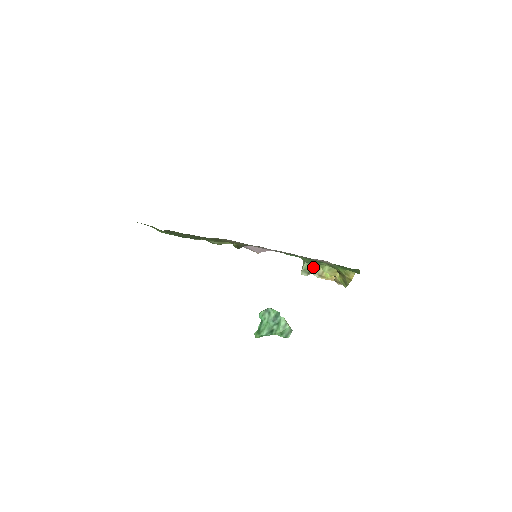
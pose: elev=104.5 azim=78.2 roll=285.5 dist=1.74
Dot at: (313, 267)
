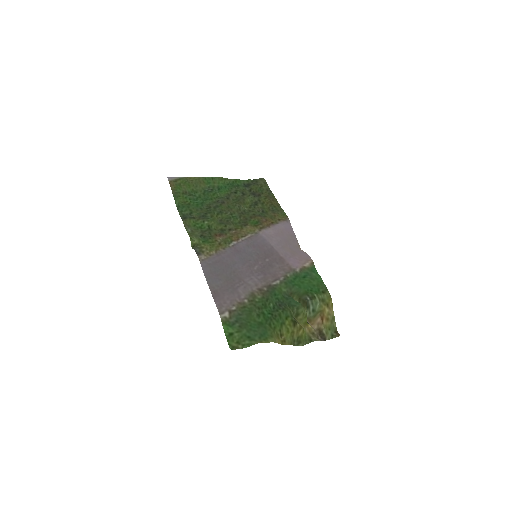
Dot at: occluded
